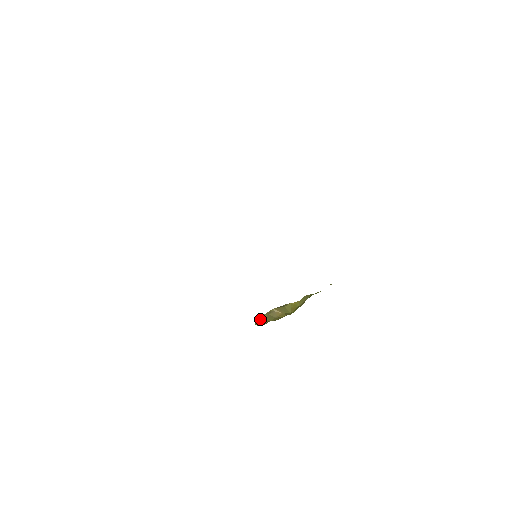
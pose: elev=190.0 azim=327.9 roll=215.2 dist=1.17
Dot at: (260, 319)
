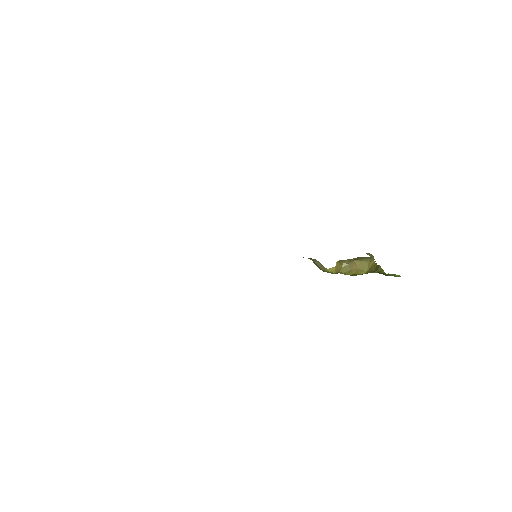
Dot at: (338, 265)
